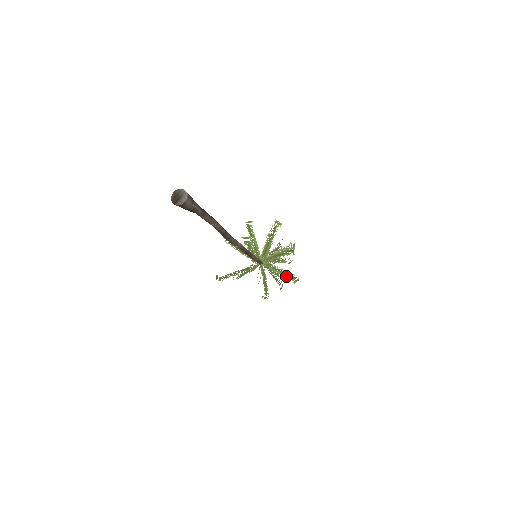
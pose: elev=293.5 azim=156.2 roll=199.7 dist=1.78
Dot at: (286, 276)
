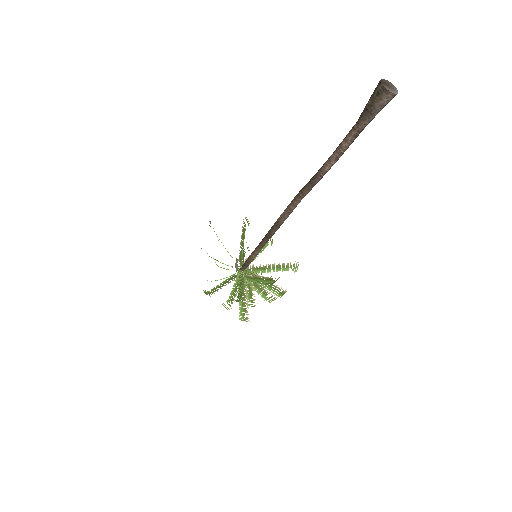
Dot at: (241, 306)
